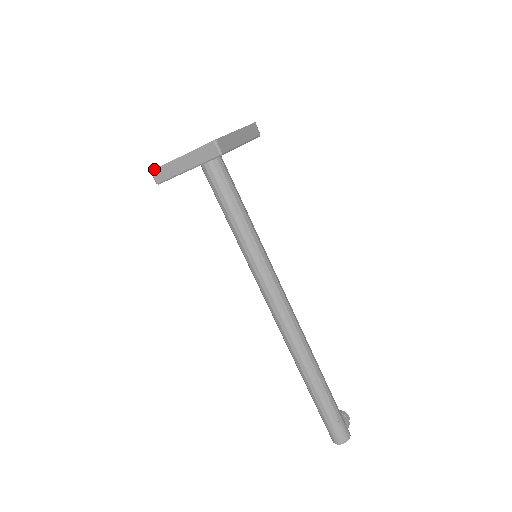
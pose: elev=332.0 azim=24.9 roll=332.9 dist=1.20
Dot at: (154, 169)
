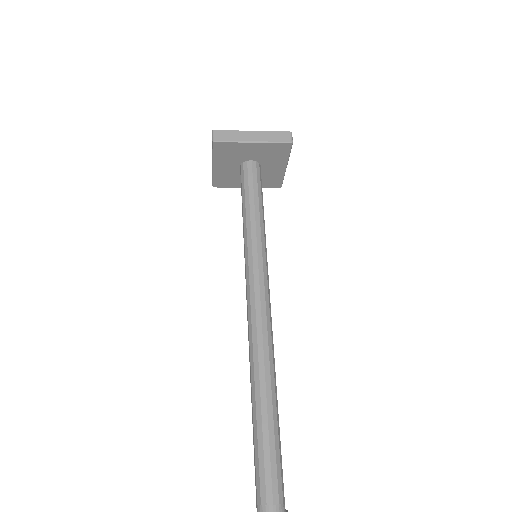
Dot at: occluded
